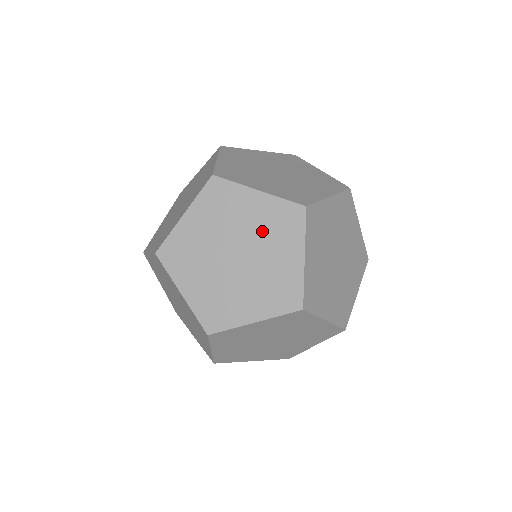
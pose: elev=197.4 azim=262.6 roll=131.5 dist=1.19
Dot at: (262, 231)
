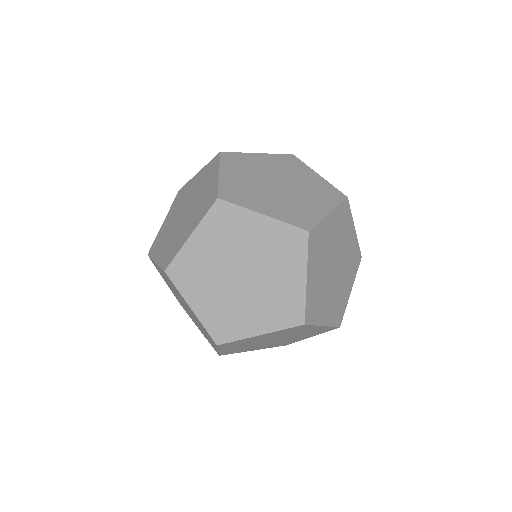
Dot at: (267, 253)
